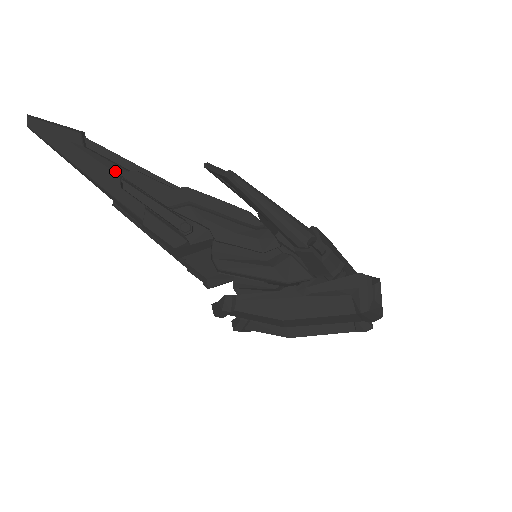
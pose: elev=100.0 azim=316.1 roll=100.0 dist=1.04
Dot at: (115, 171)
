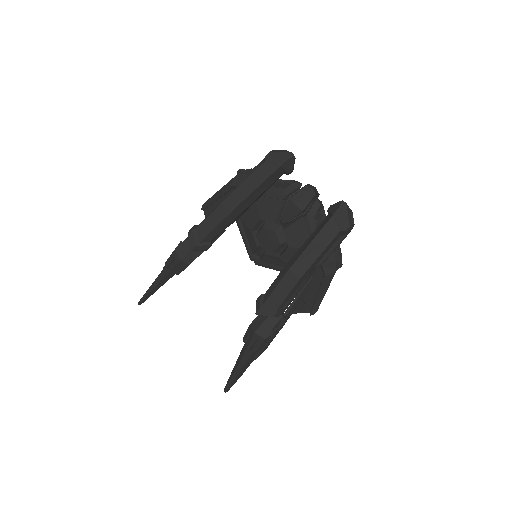
Dot at: occluded
